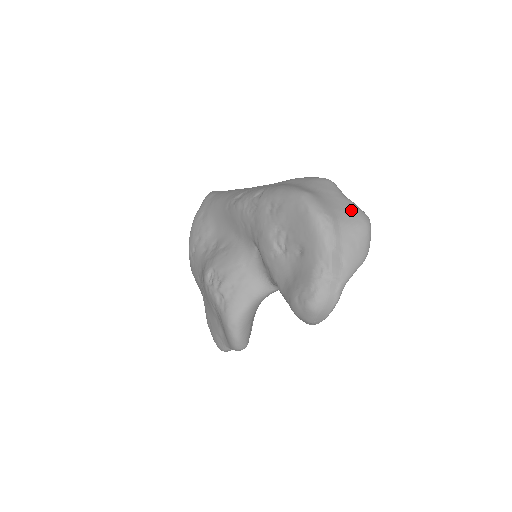
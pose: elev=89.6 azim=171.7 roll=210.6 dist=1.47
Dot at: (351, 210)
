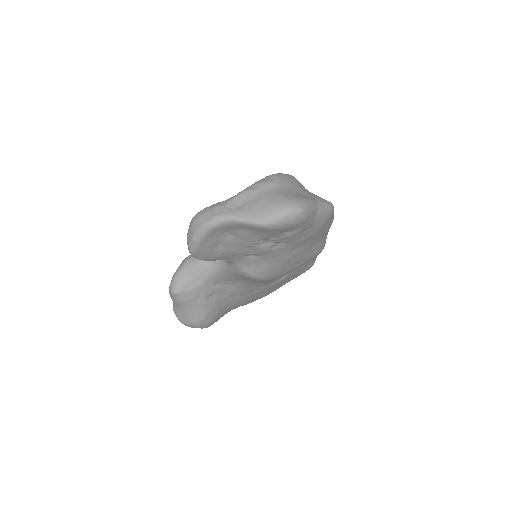
Dot at: (299, 196)
